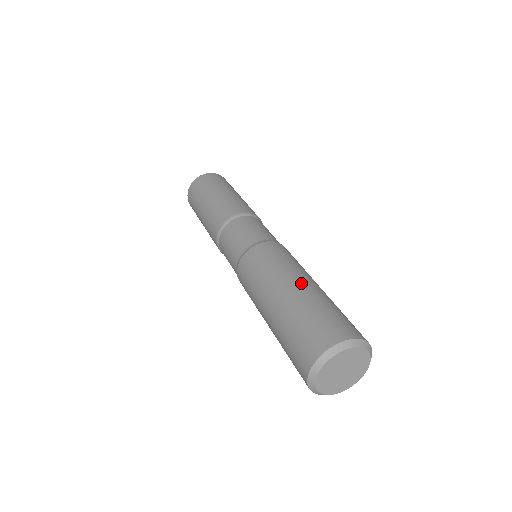
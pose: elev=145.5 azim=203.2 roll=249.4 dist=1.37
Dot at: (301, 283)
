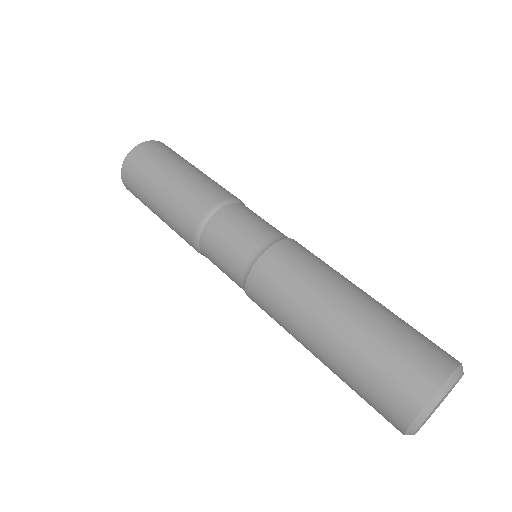
Dot at: (361, 295)
